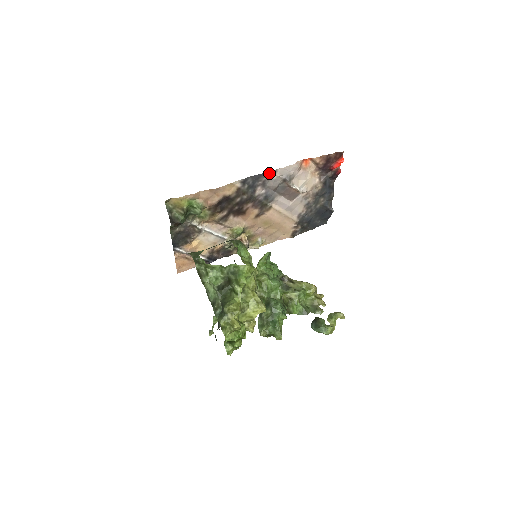
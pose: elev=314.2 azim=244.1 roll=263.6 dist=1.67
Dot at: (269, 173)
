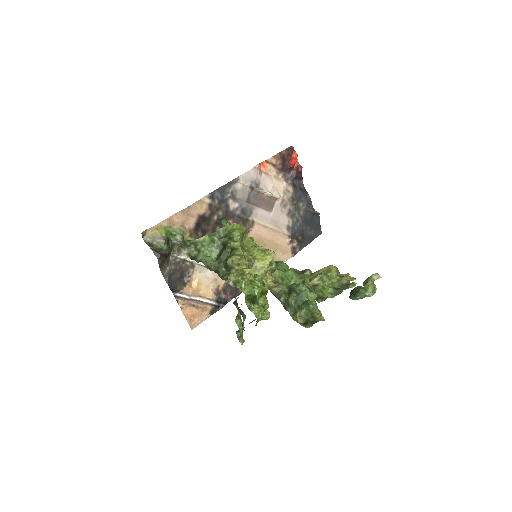
Dot at: (232, 183)
